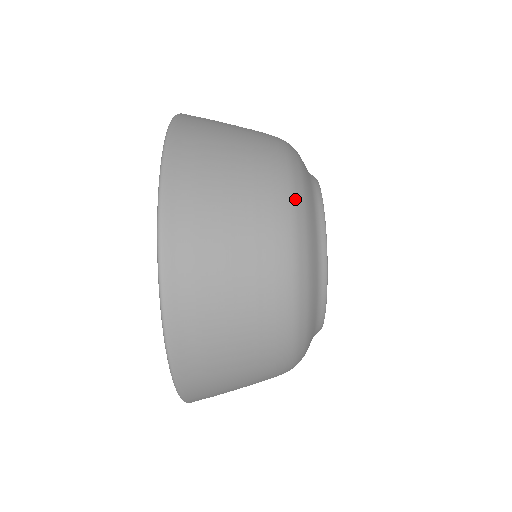
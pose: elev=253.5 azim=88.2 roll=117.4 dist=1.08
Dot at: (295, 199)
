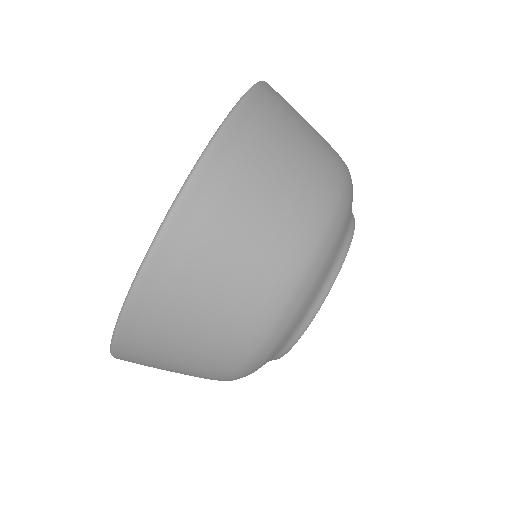
Dot at: (323, 243)
